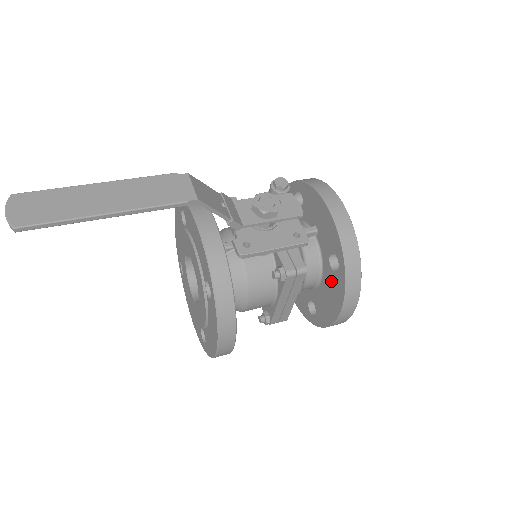
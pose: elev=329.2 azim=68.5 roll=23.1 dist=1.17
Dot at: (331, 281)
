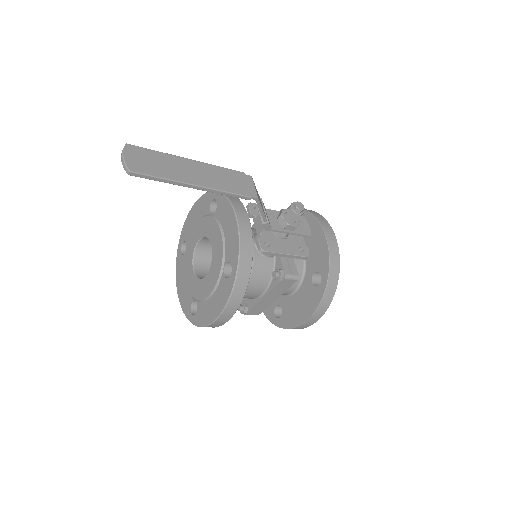
Dot at: (308, 293)
